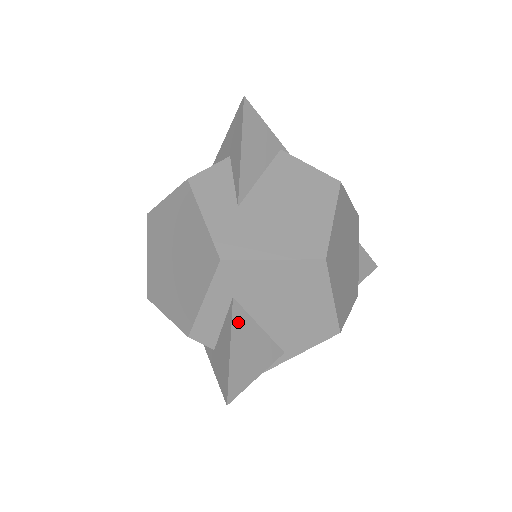
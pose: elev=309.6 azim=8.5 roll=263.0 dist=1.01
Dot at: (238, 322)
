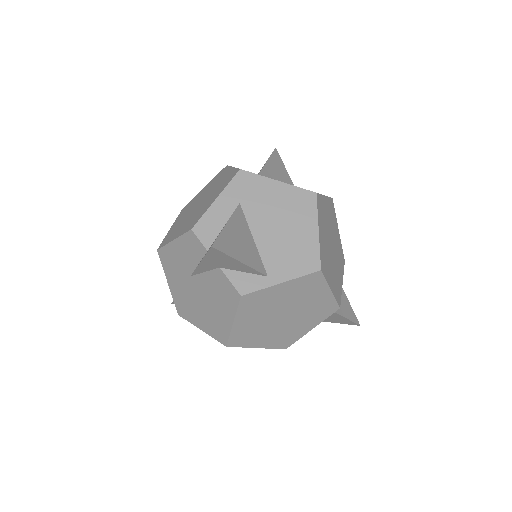
Dot at: (238, 217)
